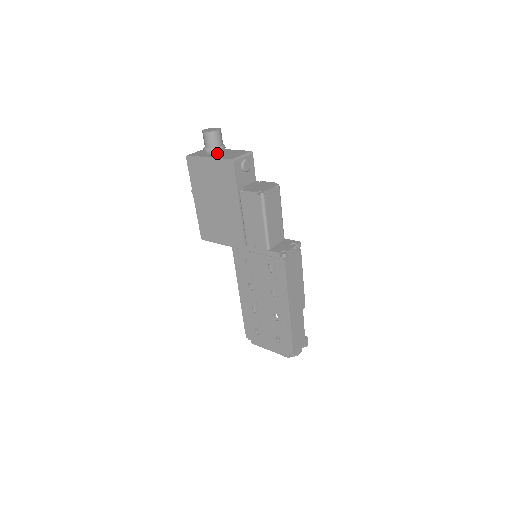
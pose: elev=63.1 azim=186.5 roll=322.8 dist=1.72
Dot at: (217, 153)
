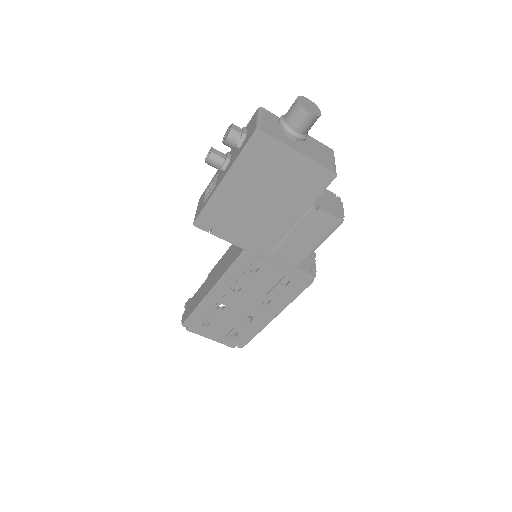
Dot at: (298, 140)
